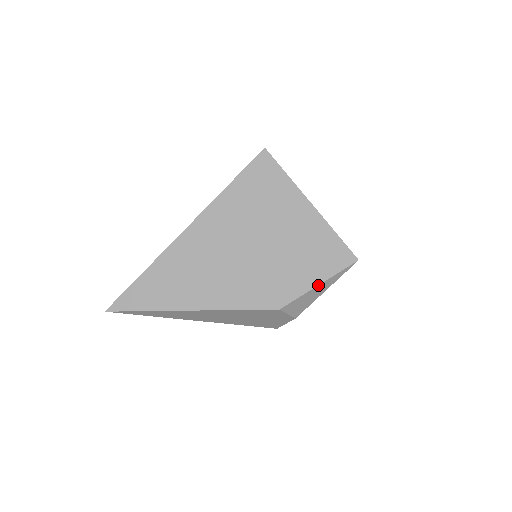
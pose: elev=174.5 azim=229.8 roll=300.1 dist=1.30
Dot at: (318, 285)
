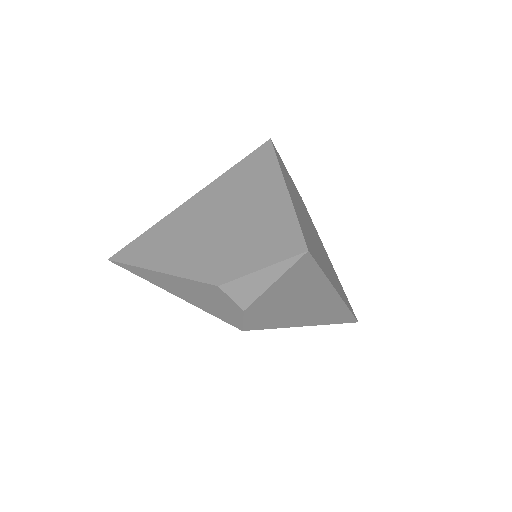
Dot at: (260, 269)
